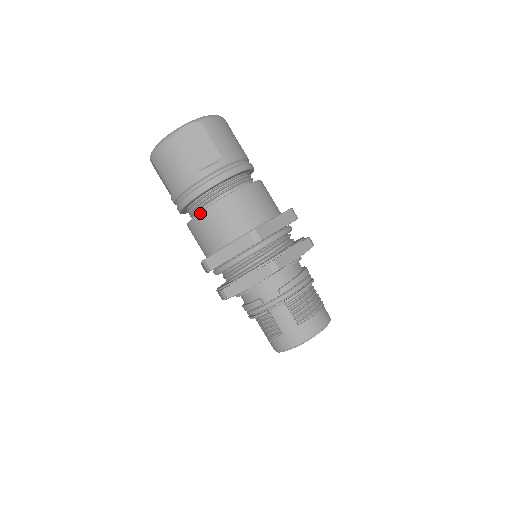
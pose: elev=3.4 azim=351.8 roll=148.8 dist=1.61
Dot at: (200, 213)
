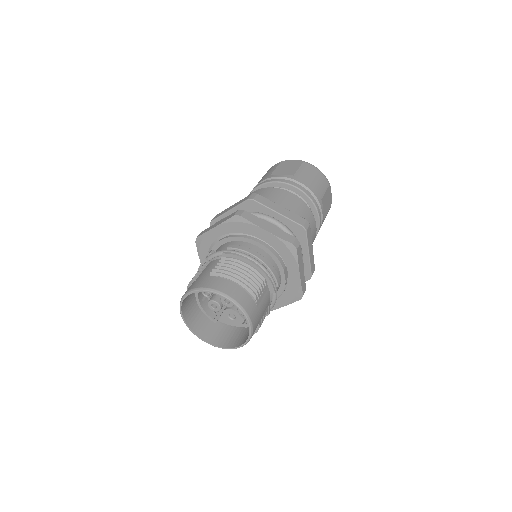
Dot at: occluded
